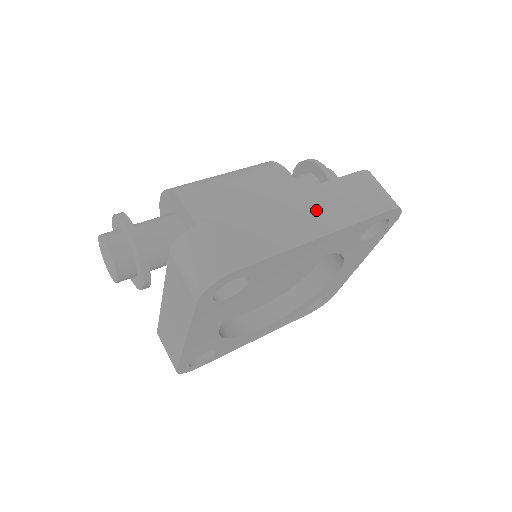
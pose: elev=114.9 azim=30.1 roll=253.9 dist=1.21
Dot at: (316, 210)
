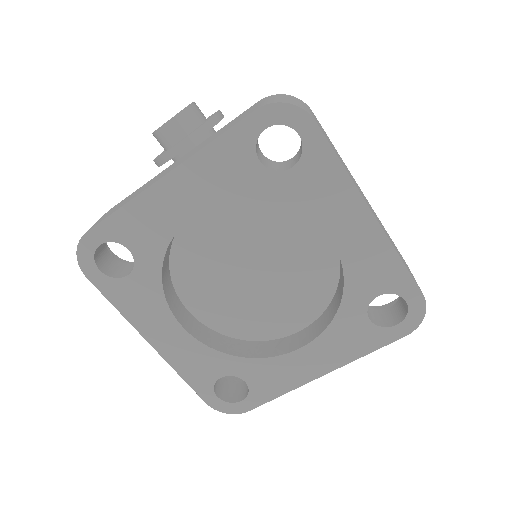
Dot at: (375, 215)
